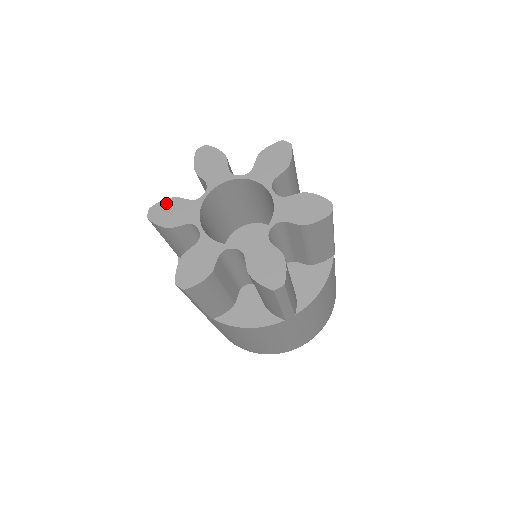
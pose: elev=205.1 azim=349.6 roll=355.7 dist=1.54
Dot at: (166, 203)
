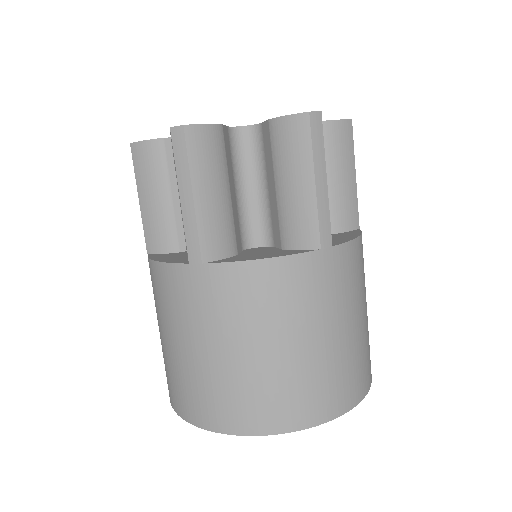
Dot at: occluded
